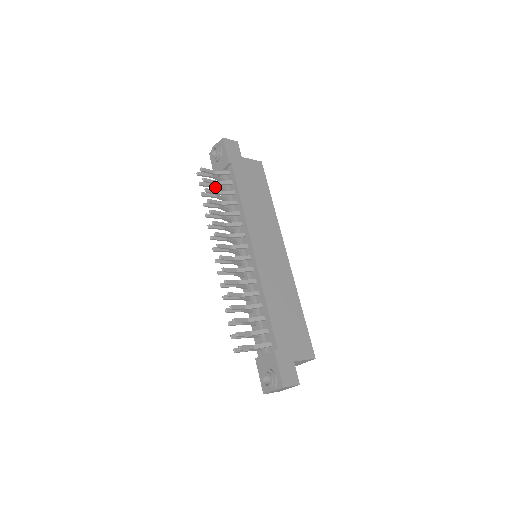
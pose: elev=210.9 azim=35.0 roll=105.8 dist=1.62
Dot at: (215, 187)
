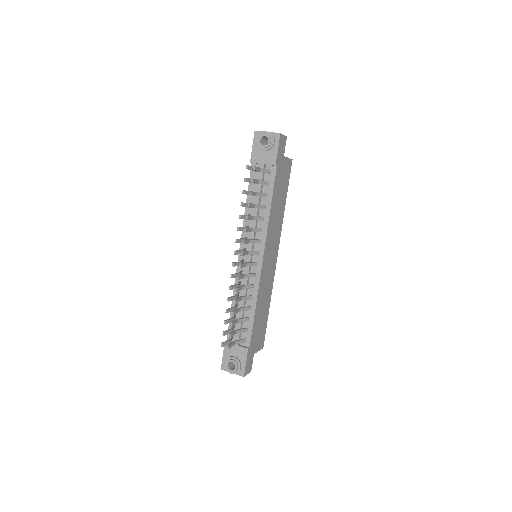
Dot at: occluded
